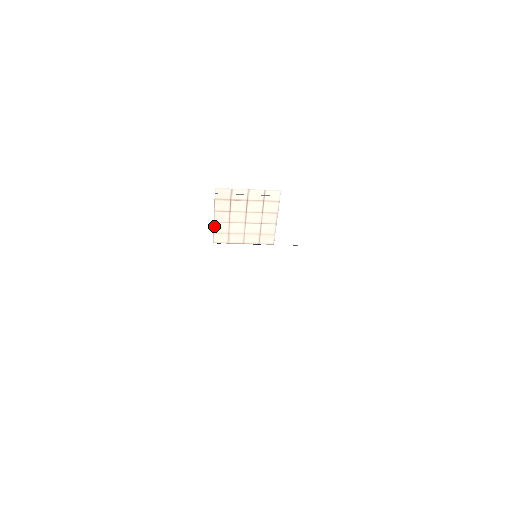
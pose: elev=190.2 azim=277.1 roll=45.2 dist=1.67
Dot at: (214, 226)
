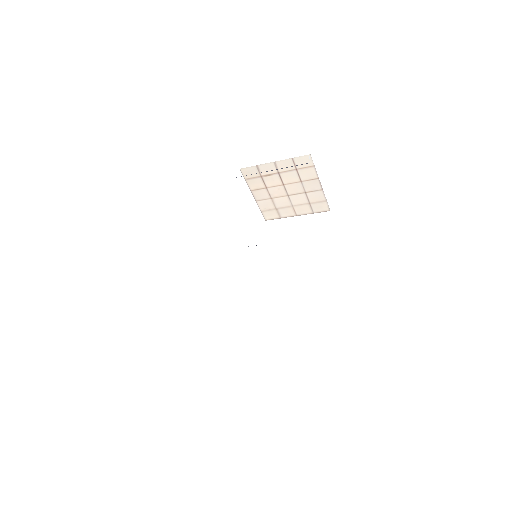
Dot at: (258, 205)
